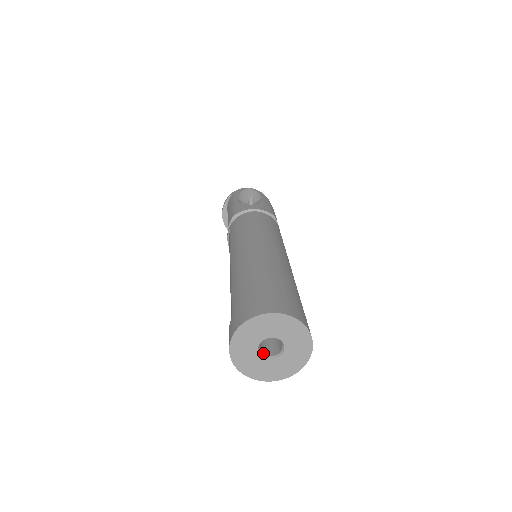
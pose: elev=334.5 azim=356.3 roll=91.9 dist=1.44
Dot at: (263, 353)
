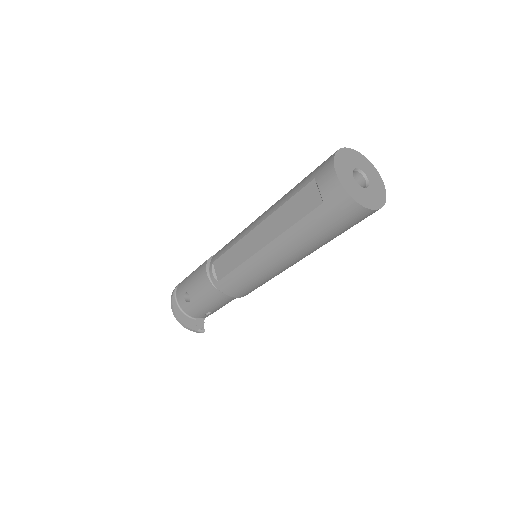
Dot at: occluded
